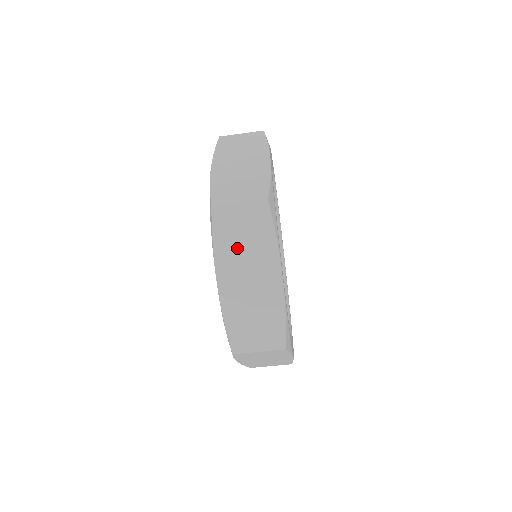
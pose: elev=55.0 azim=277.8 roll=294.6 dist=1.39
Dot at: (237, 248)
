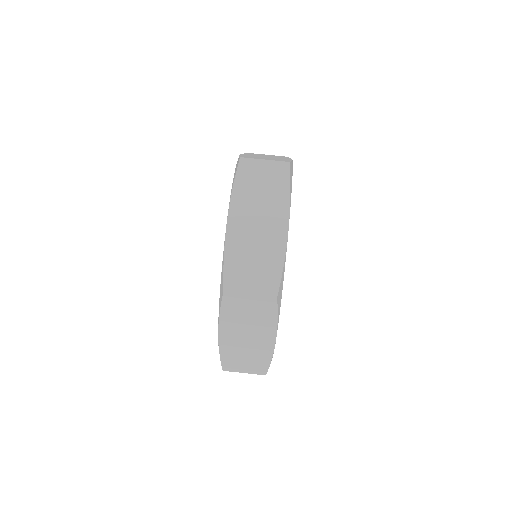
Dot at: (261, 155)
